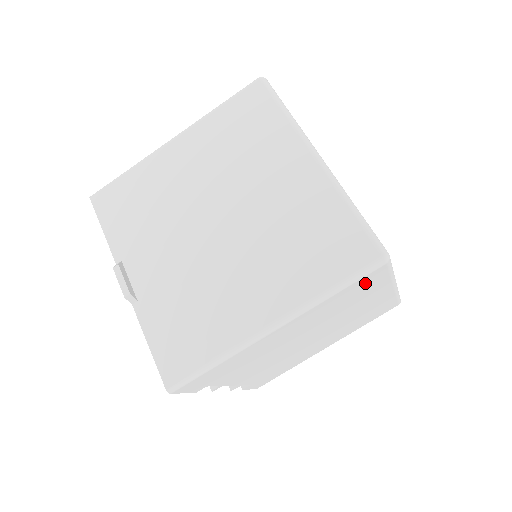
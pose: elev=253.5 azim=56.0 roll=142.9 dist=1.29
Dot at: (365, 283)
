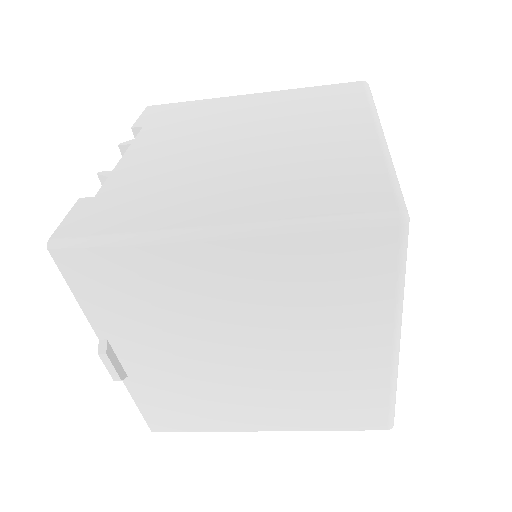
Dot at: occluded
